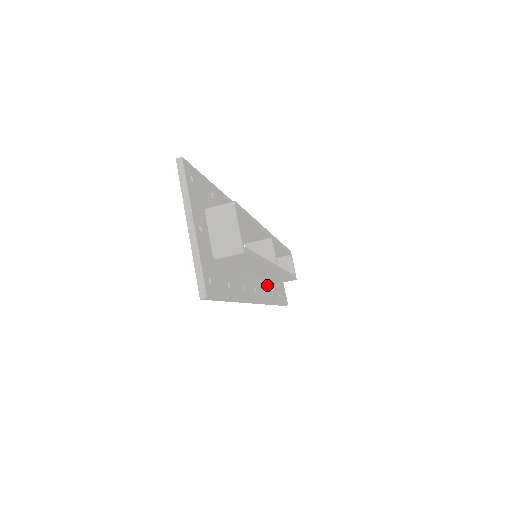
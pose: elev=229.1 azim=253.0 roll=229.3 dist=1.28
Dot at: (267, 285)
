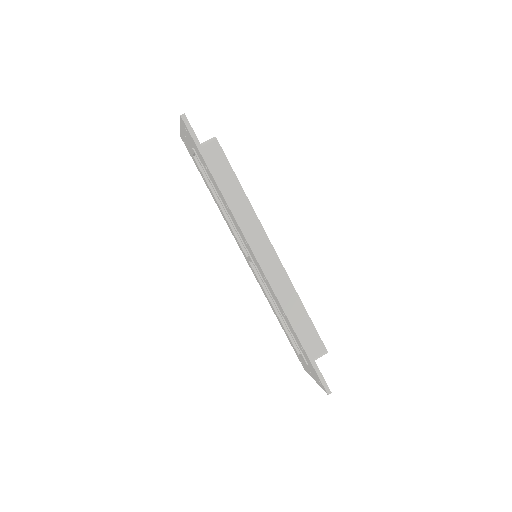
Dot at: occluded
